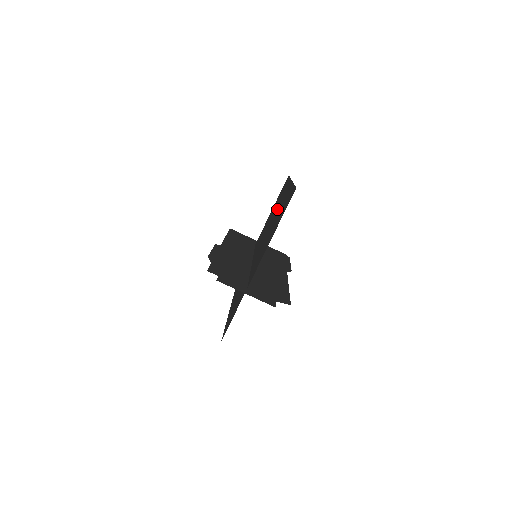
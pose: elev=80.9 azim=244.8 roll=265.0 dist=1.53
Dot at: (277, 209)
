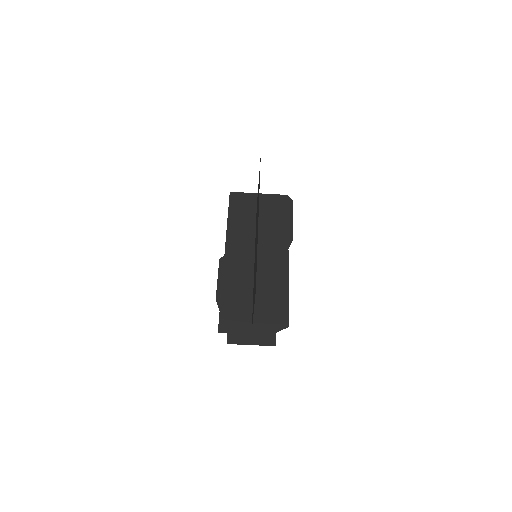
Dot at: occluded
